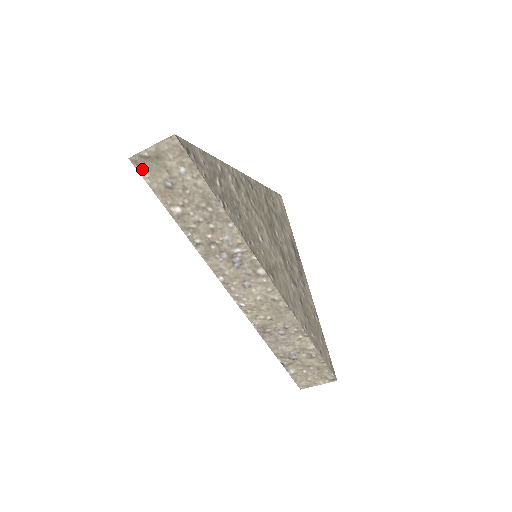
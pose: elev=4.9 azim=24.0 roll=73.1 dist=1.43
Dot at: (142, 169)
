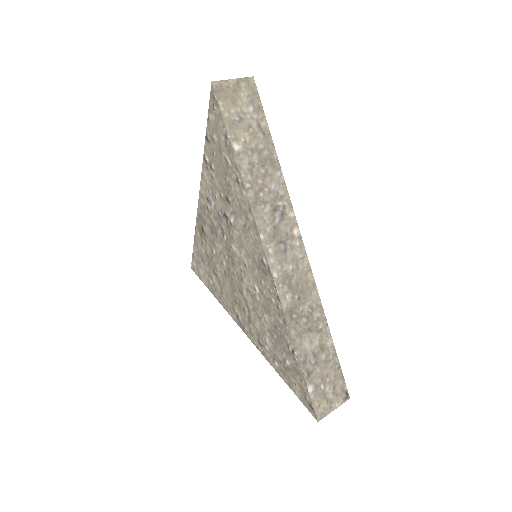
Dot at: (220, 96)
